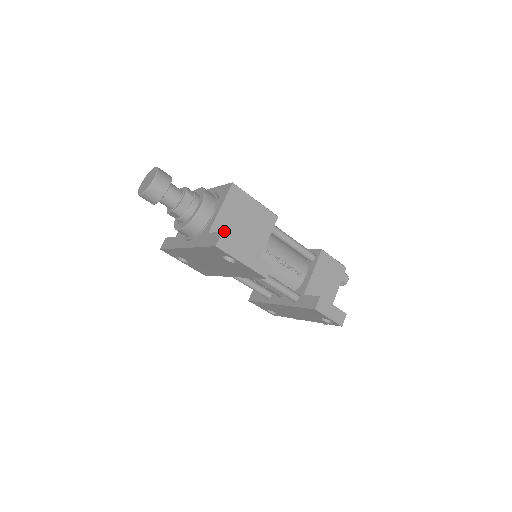
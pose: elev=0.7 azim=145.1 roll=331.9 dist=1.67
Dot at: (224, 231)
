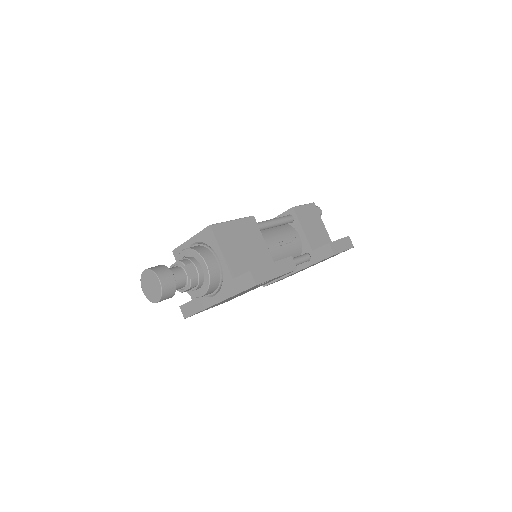
Dot at: (239, 266)
